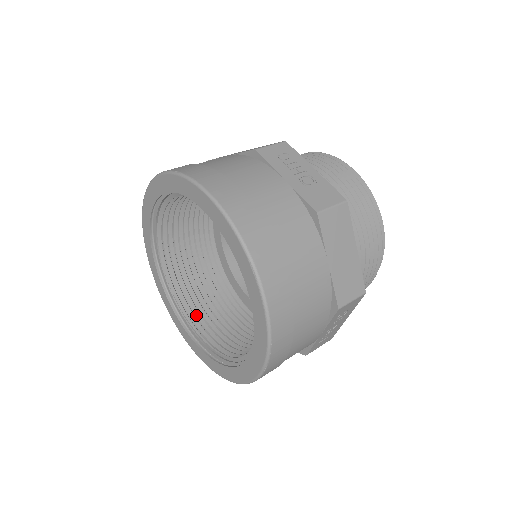
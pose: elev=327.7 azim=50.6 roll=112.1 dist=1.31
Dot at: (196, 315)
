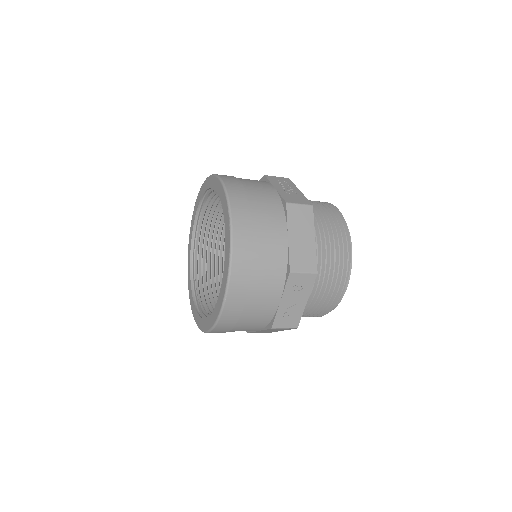
Dot at: (207, 300)
